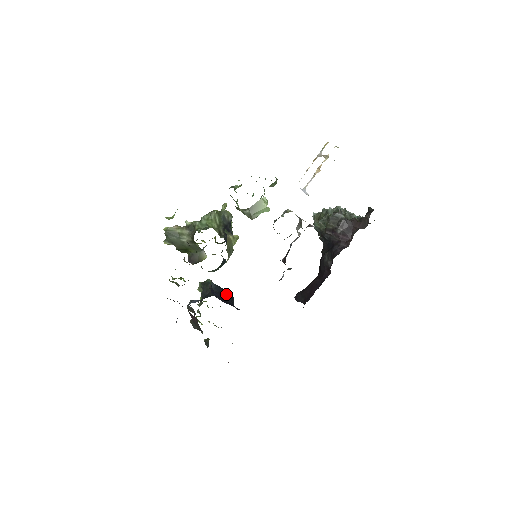
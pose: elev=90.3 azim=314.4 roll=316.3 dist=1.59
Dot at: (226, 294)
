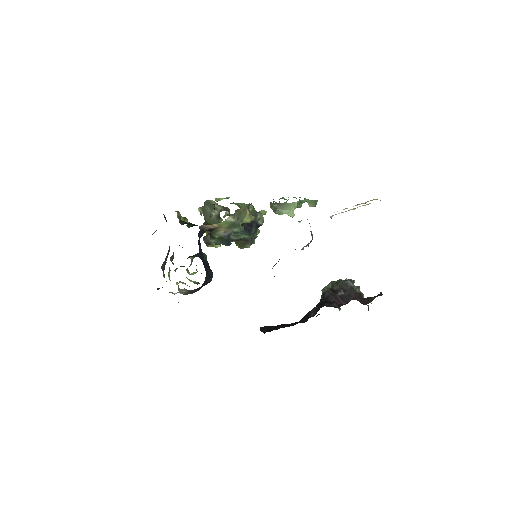
Dot at: (208, 267)
